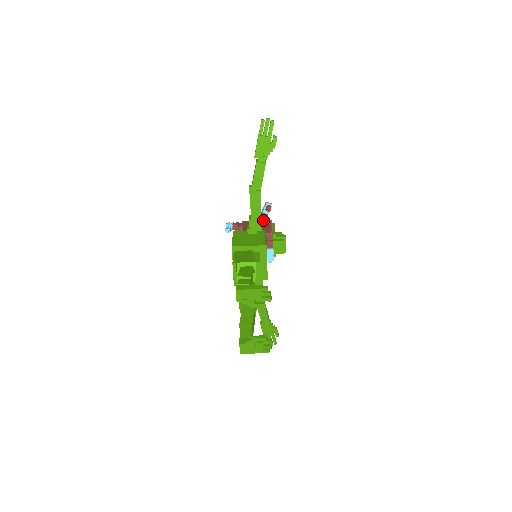
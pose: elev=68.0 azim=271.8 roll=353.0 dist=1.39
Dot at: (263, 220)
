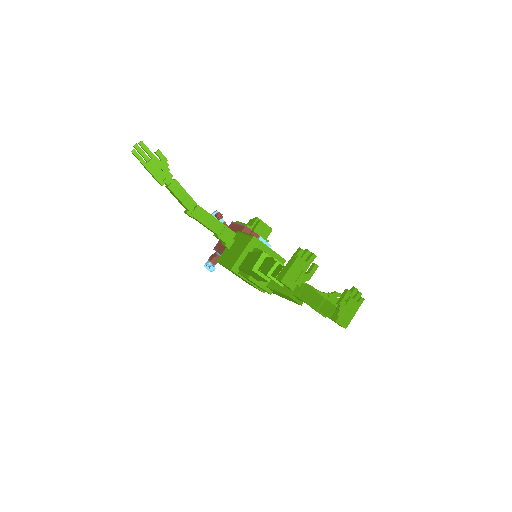
Dot at: occluded
